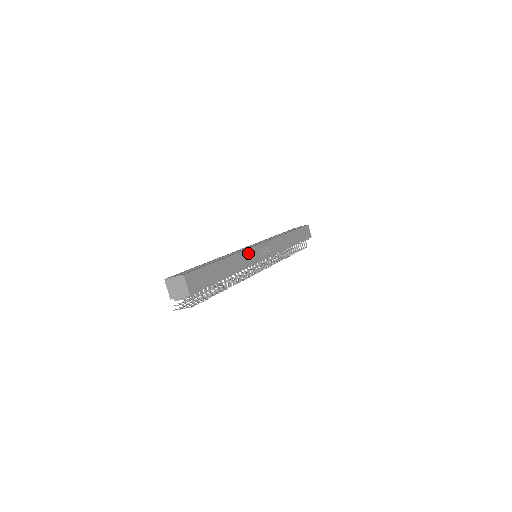
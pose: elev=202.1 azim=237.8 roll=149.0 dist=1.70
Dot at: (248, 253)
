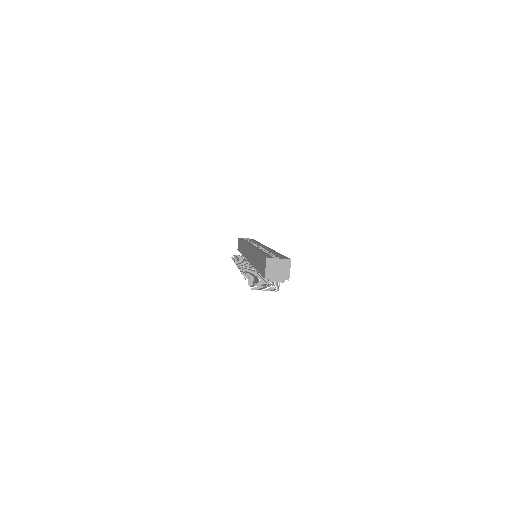
Dot at: occluded
